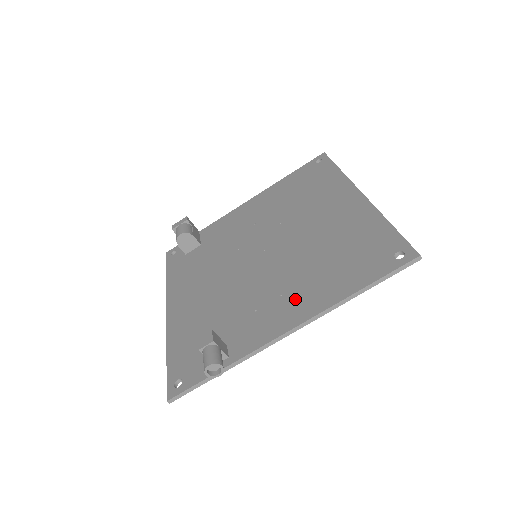
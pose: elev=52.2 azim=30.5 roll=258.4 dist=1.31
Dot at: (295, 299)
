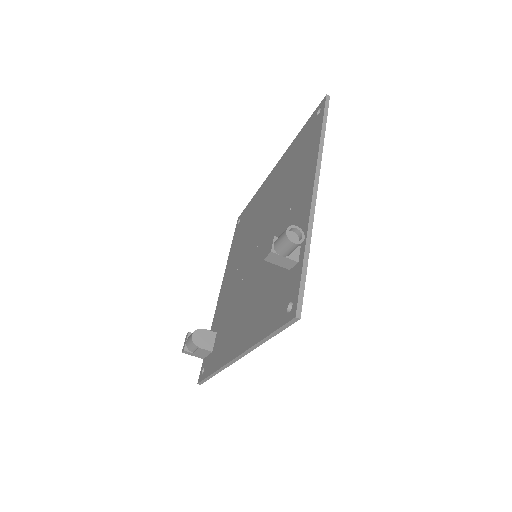
Dot at: (299, 192)
